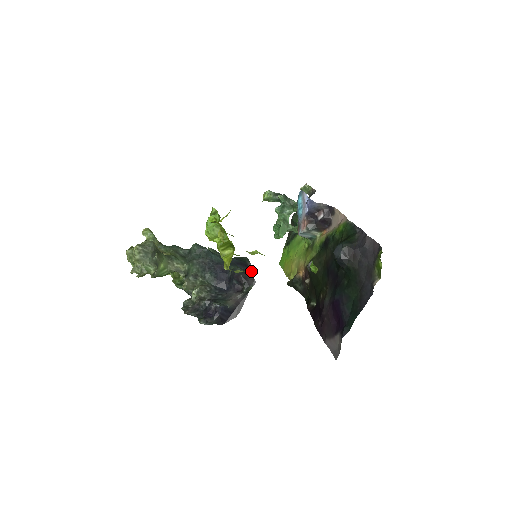
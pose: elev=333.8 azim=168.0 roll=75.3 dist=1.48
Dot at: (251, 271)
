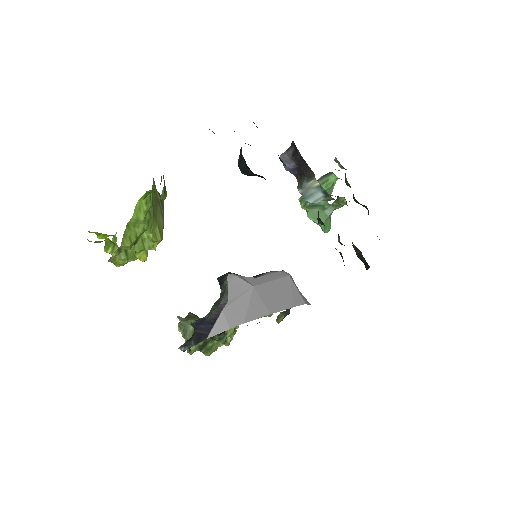
Dot at: (276, 278)
